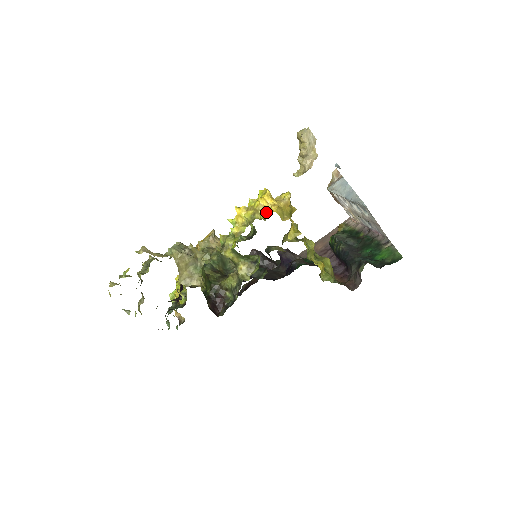
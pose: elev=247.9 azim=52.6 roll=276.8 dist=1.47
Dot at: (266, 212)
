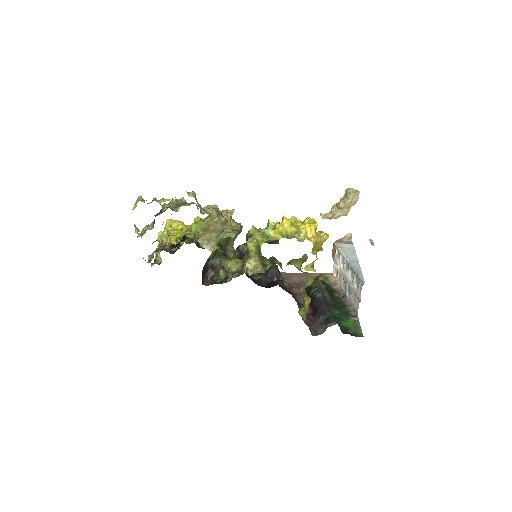
Dot at: (306, 238)
